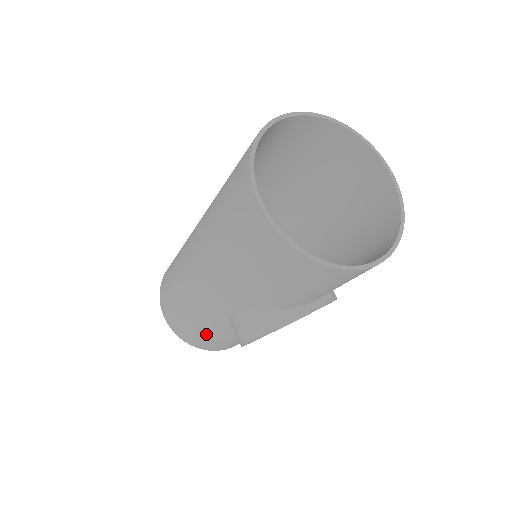
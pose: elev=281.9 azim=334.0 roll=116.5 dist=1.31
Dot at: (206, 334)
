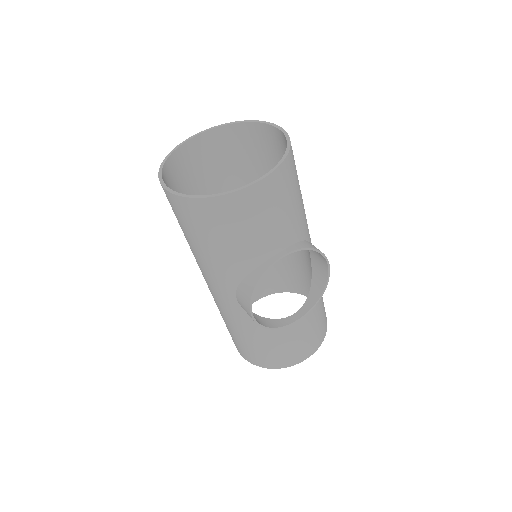
Dot at: (256, 343)
